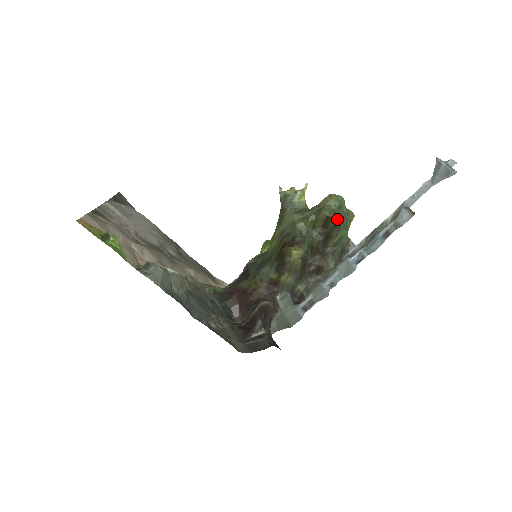
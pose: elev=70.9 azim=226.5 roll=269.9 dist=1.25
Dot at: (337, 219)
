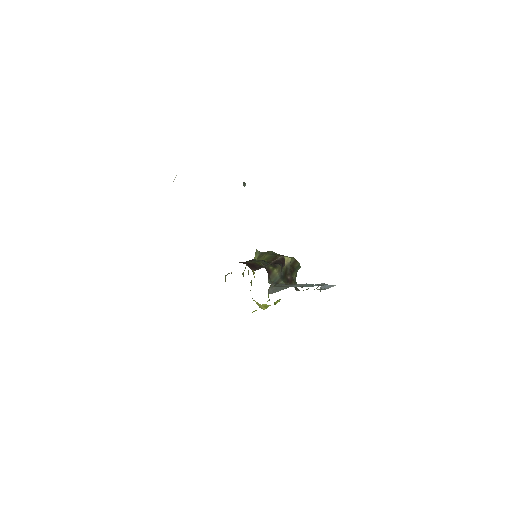
Dot at: (299, 264)
